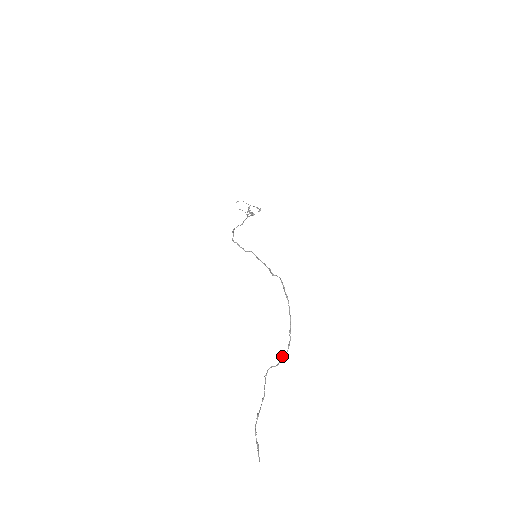
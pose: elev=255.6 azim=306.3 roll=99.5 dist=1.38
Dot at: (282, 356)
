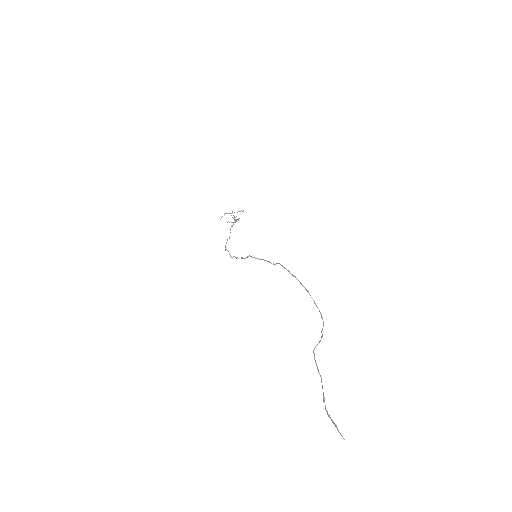
Dot at: occluded
